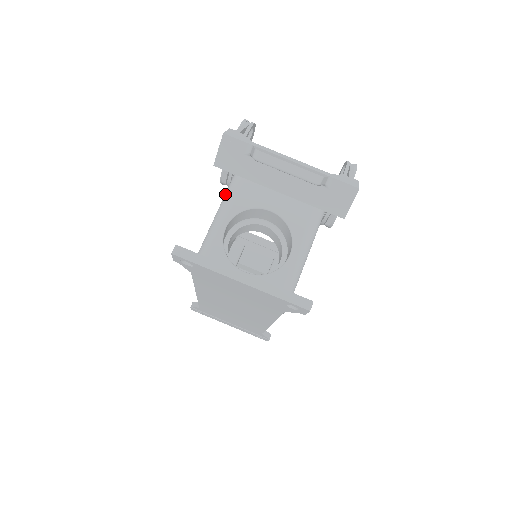
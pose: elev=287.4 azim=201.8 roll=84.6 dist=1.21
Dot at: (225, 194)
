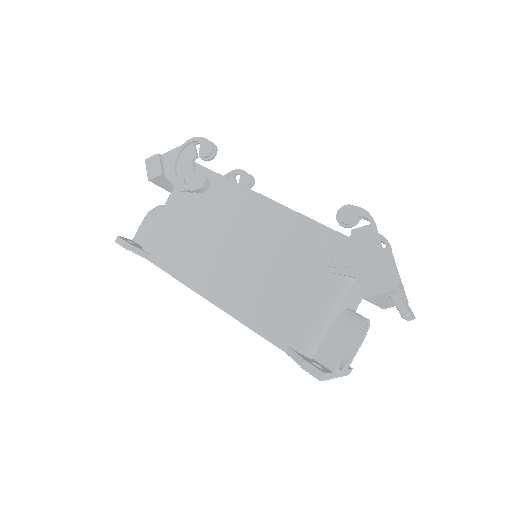
Dot at: (336, 294)
